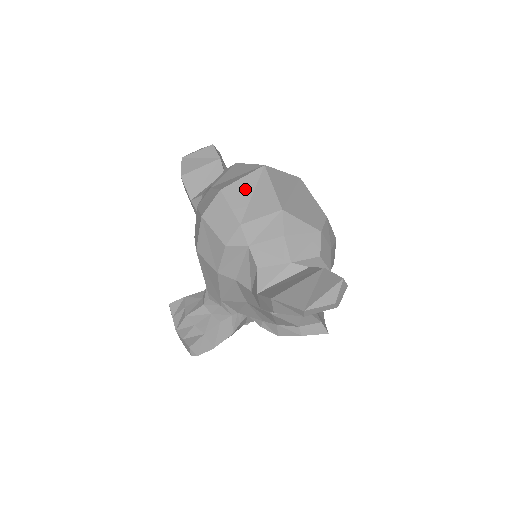
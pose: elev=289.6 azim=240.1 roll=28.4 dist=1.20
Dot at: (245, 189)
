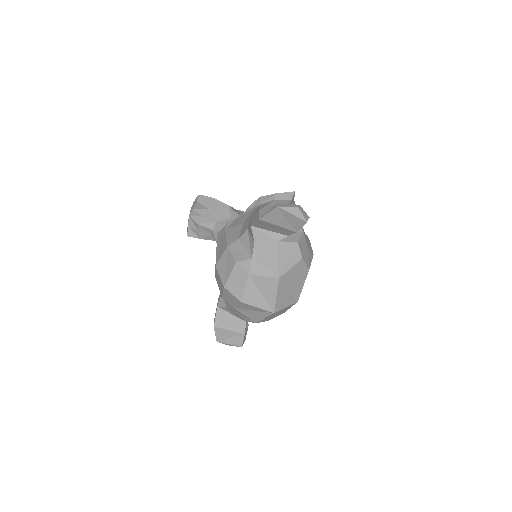
Dot at: (252, 309)
